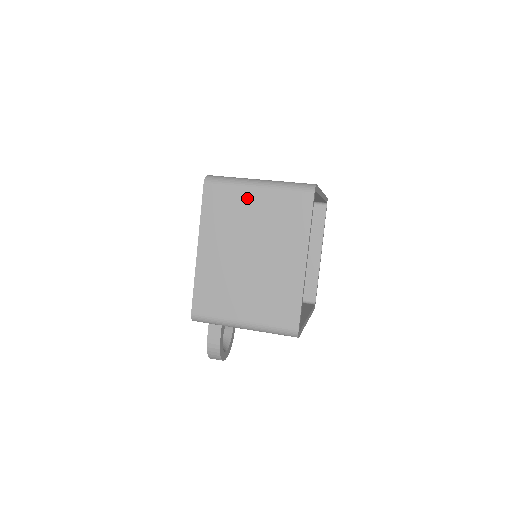
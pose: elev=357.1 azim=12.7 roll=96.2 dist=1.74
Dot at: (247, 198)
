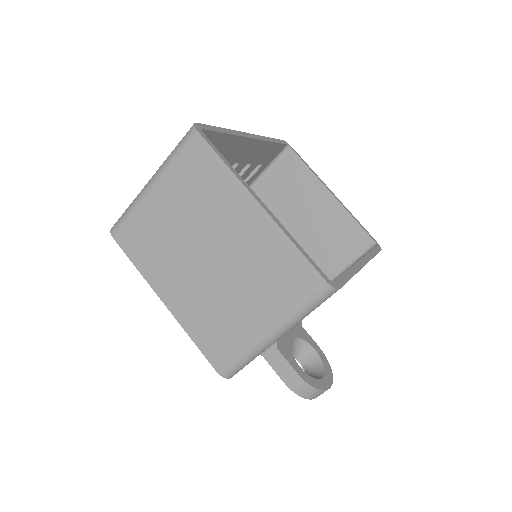
Dot at: (153, 207)
